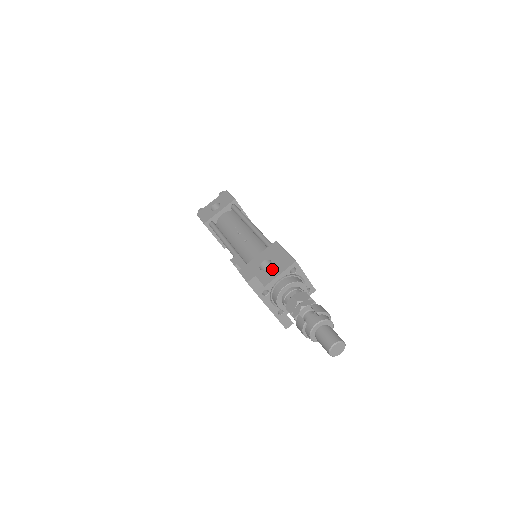
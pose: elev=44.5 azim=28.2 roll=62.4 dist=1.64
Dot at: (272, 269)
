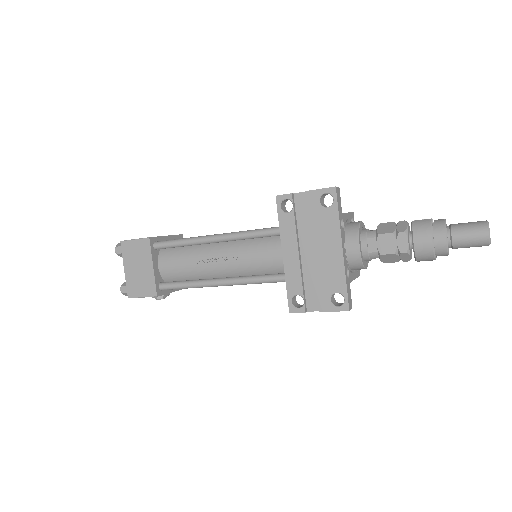
Dot at: occluded
